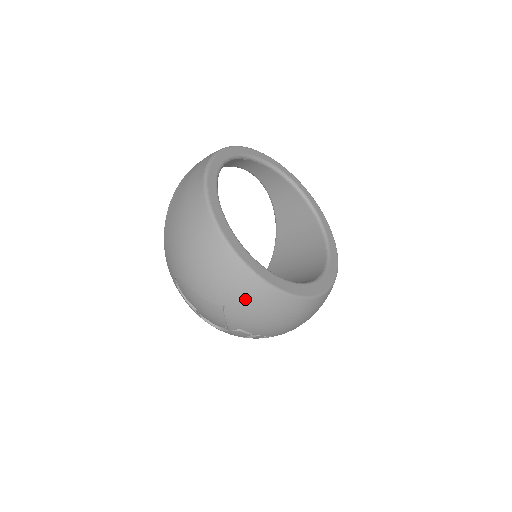
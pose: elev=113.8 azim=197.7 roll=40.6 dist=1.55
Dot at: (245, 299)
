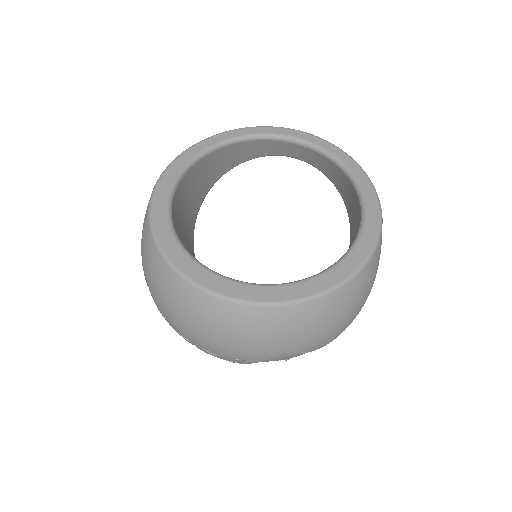
Dot at: (153, 277)
